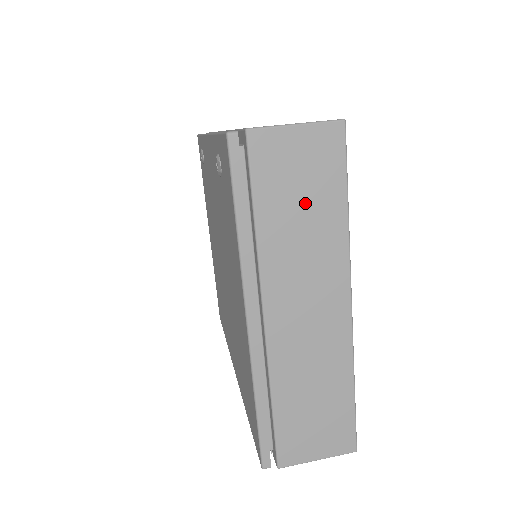
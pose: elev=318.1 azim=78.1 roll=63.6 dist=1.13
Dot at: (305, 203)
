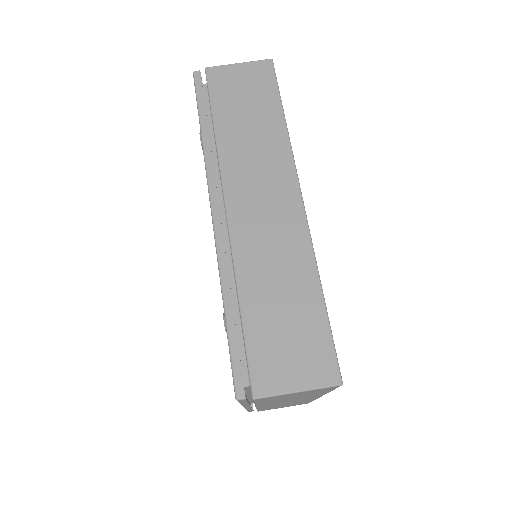
Dot at: occluded
